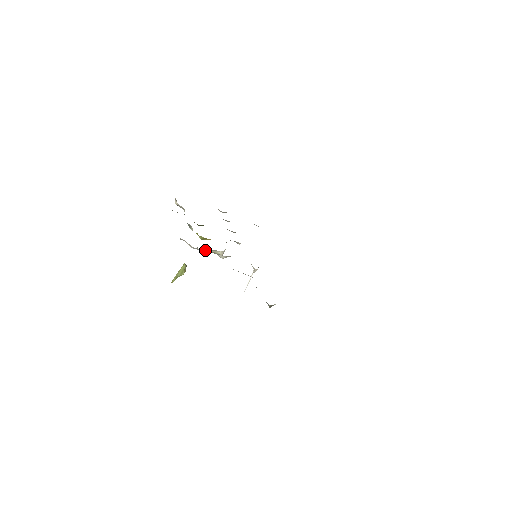
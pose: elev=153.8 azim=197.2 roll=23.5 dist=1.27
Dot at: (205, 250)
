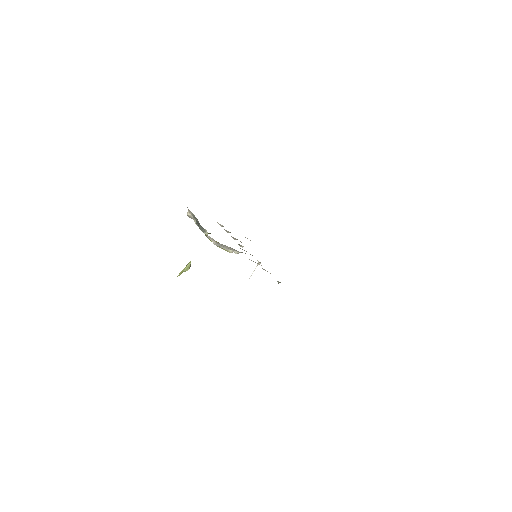
Dot at: (221, 248)
